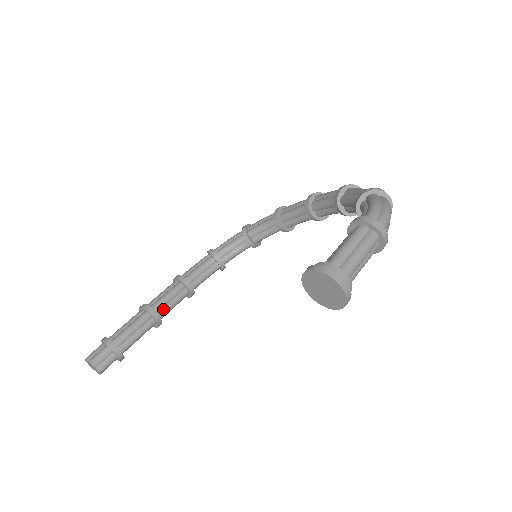
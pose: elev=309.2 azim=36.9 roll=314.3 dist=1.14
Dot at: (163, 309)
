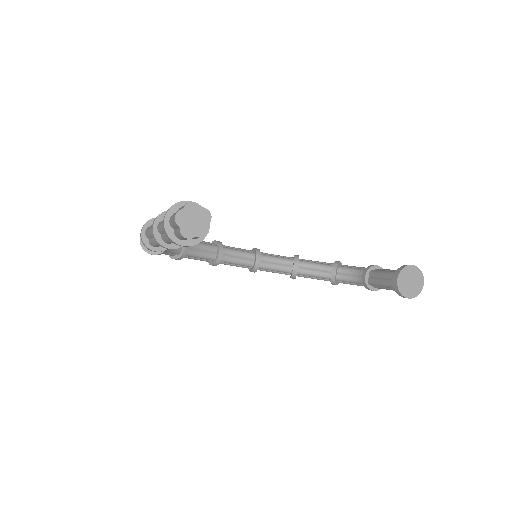
Dot at: occluded
